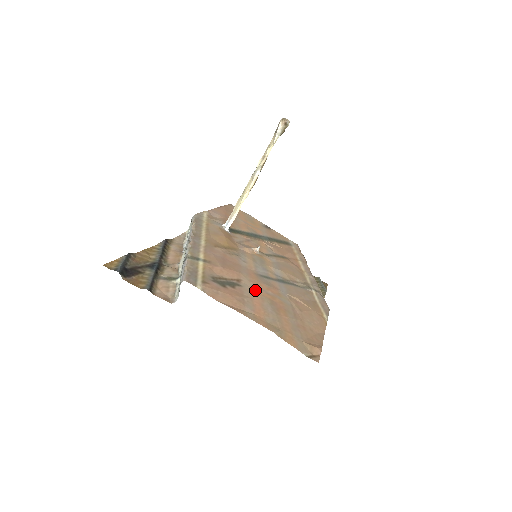
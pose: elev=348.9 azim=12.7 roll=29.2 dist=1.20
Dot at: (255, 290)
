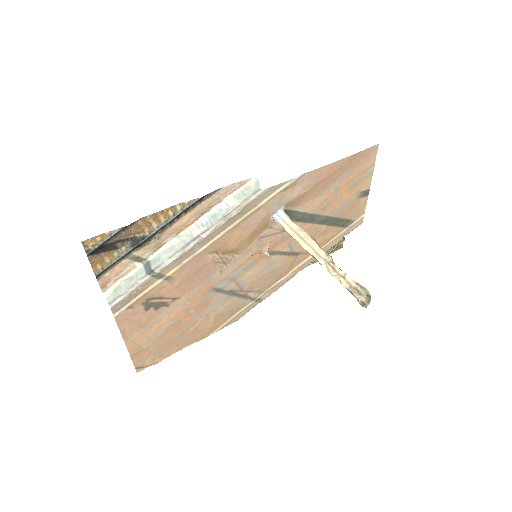
Dot at: (177, 310)
